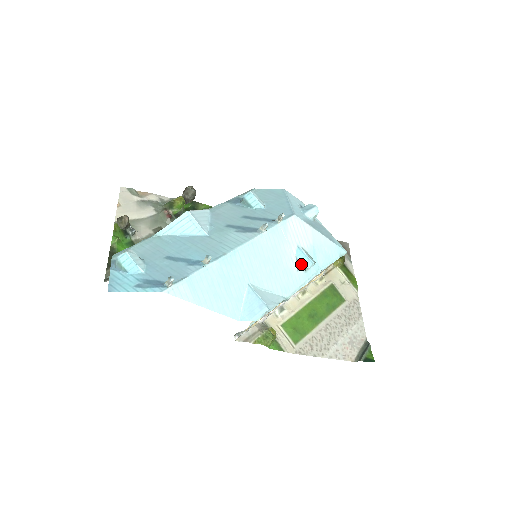
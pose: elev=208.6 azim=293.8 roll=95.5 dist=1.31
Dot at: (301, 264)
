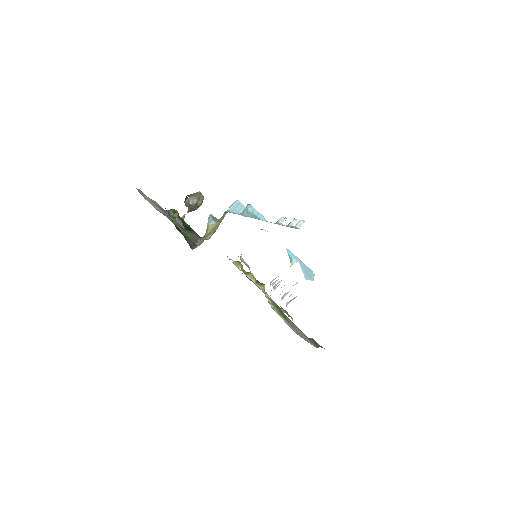
Dot at: (292, 259)
